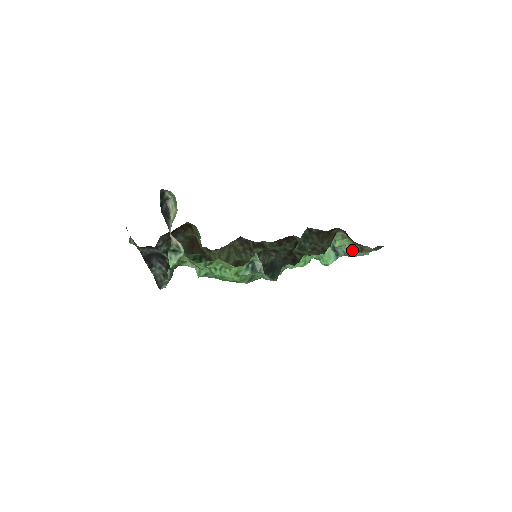
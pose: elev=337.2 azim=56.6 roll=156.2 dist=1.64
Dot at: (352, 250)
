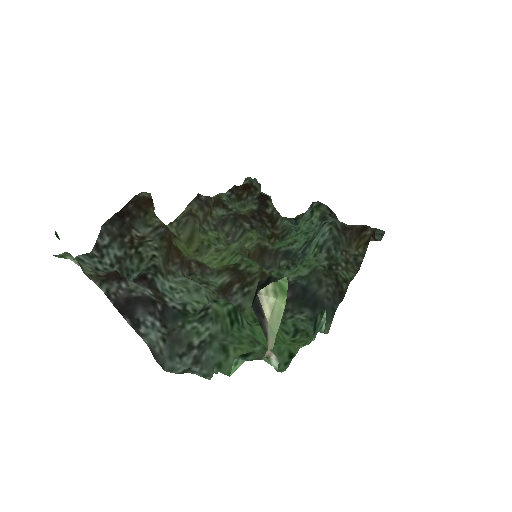
Dot at: occluded
